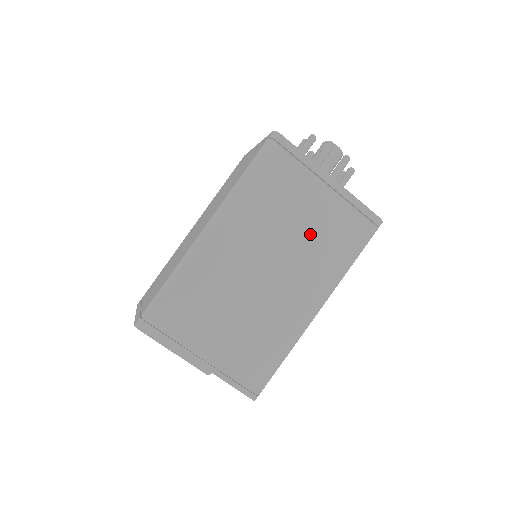
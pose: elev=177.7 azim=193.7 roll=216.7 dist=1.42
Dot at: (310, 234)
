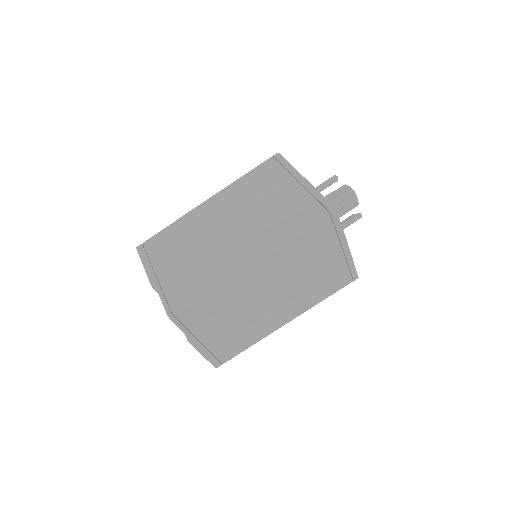
Dot at: (269, 210)
